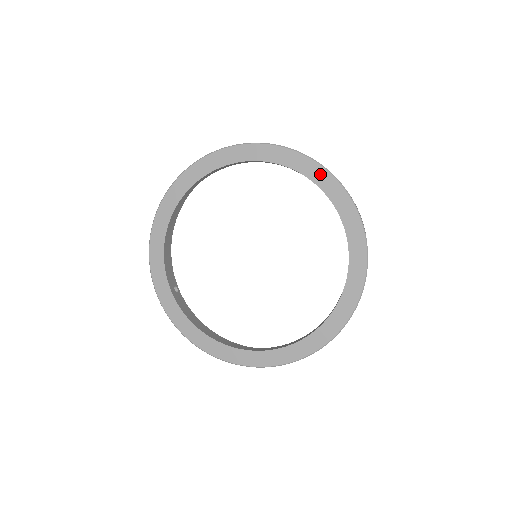
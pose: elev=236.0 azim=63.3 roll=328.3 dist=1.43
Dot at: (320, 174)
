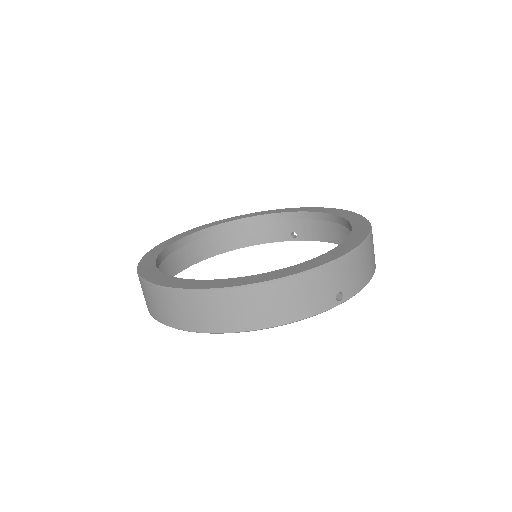
Dot at: (334, 210)
